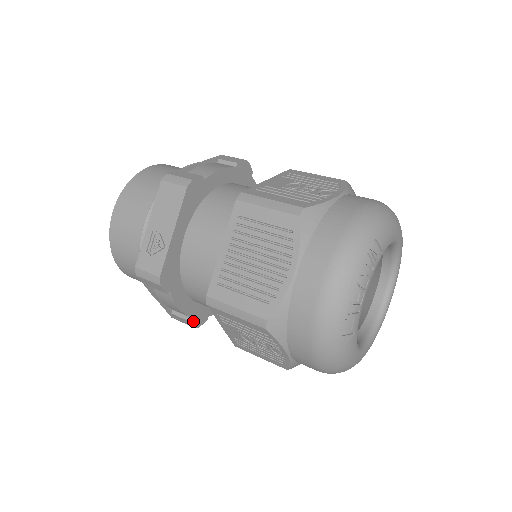
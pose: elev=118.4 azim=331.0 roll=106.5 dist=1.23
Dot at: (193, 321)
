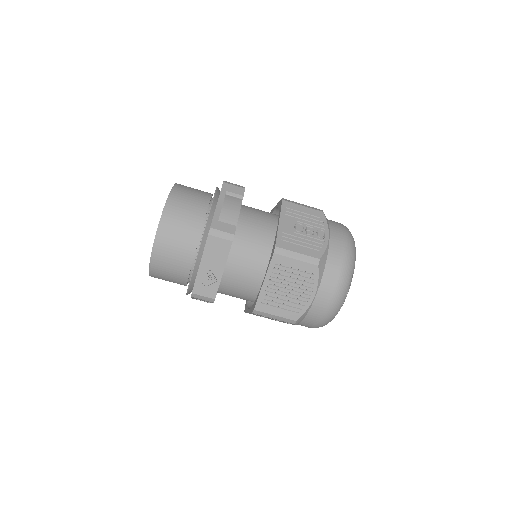
Dot at: occluded
